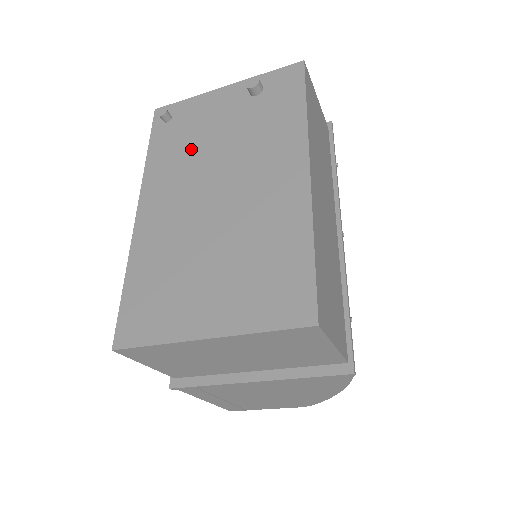
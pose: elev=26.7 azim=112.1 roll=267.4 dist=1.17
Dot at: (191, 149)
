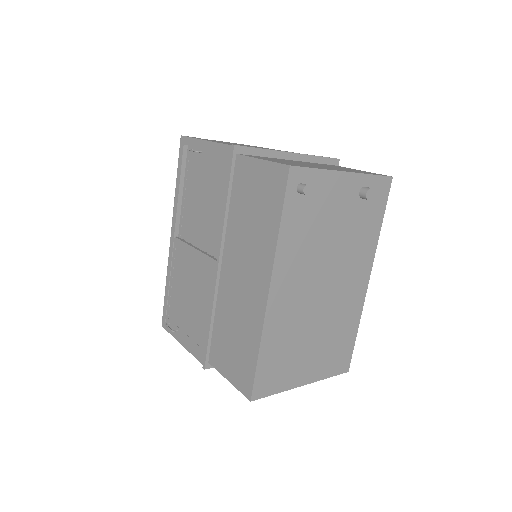
Dot at: (314, 238)
